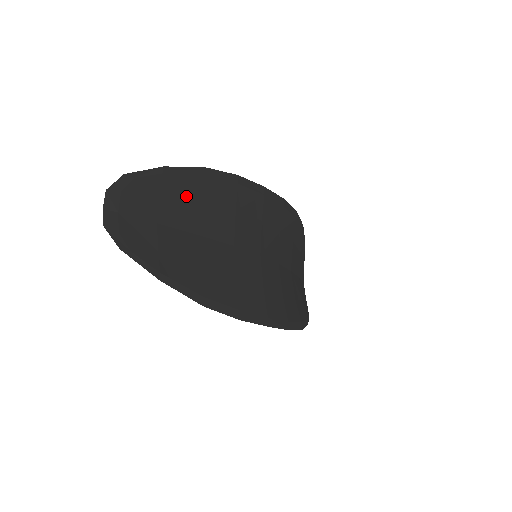
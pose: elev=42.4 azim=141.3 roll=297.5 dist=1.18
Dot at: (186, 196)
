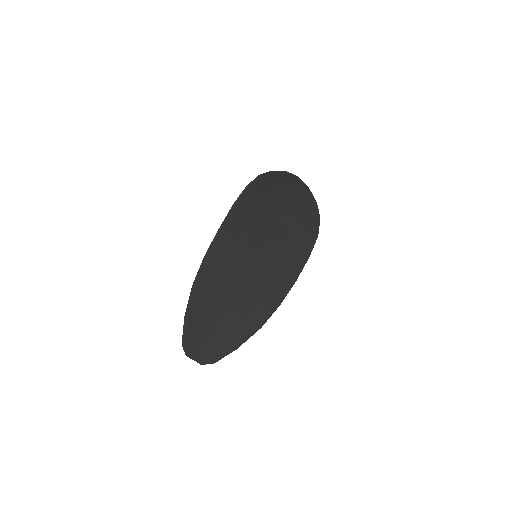
Dot at: (203, 307)
